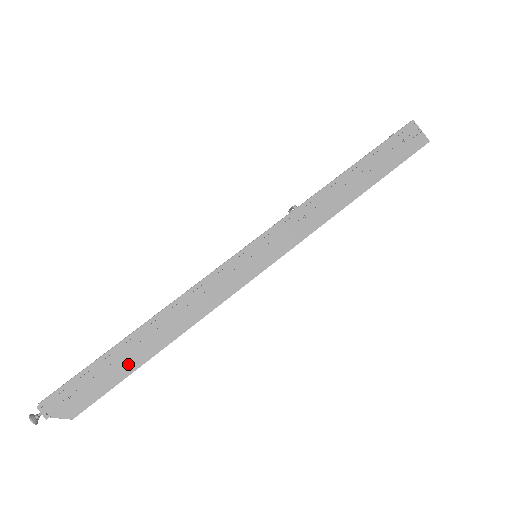
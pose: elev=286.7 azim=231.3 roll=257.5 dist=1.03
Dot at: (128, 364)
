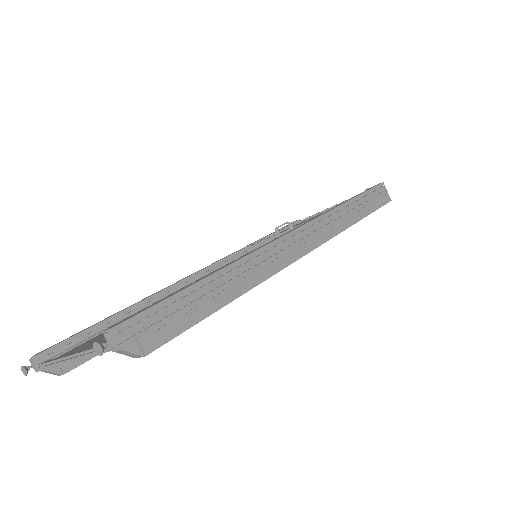
Dot at: (204, 307)
